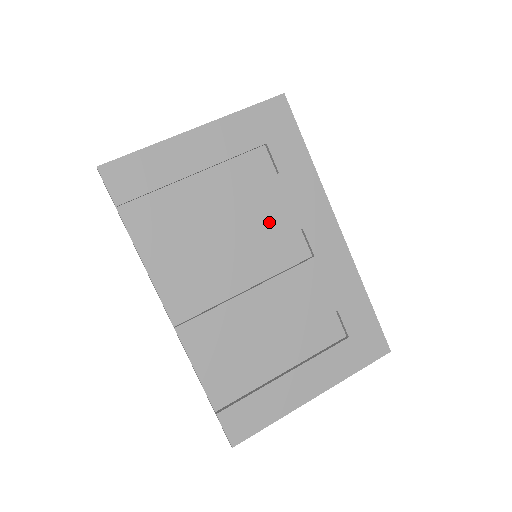
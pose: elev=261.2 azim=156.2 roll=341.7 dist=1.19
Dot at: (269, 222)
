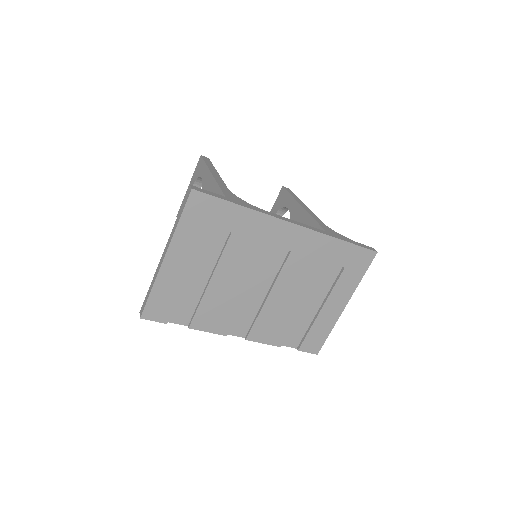
Dot at: (249, 260)
